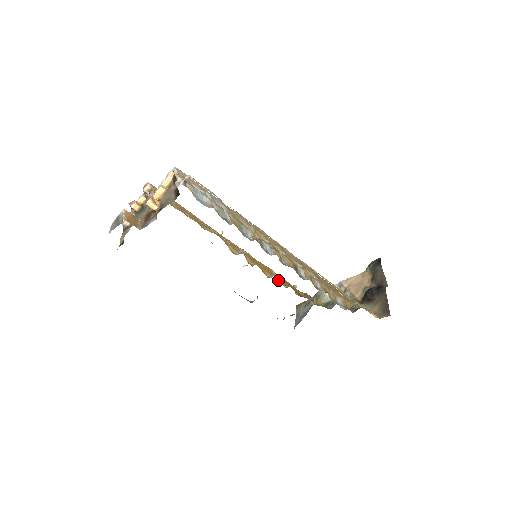
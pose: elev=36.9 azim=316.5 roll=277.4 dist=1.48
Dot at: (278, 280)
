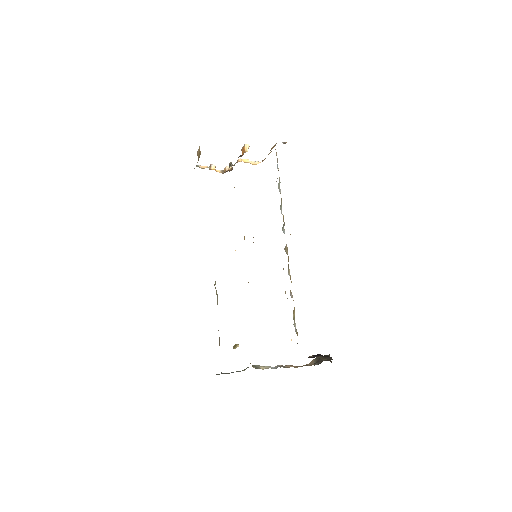
Dot at: occluded
